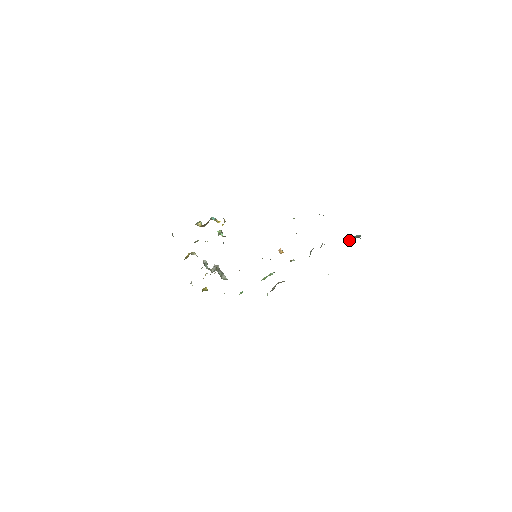
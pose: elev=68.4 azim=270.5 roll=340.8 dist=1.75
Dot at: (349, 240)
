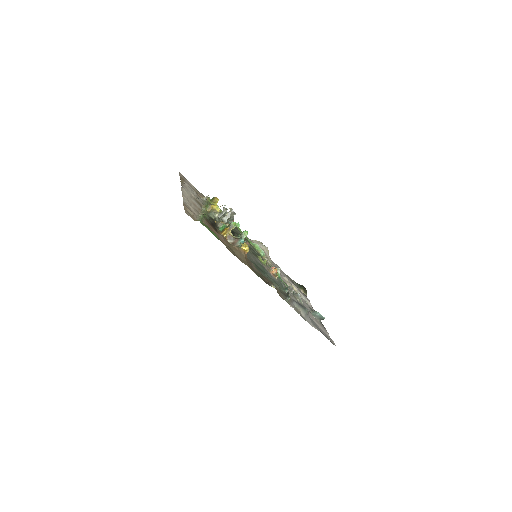
Dot at: (315, 314)
